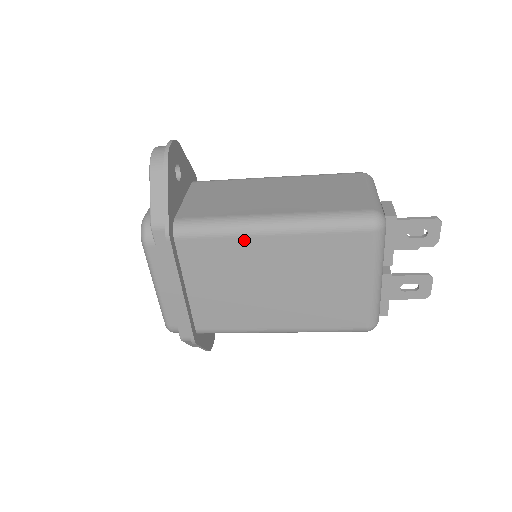
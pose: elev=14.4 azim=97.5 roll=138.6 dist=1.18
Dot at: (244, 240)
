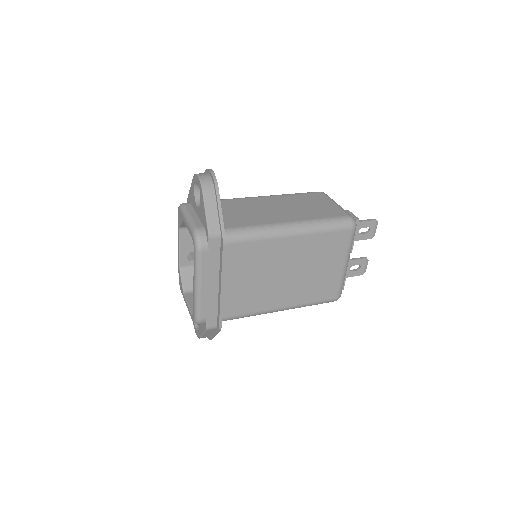
Dot at: (273, 241)
